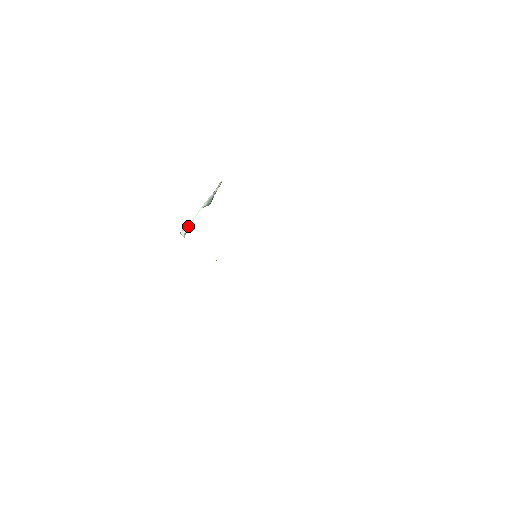
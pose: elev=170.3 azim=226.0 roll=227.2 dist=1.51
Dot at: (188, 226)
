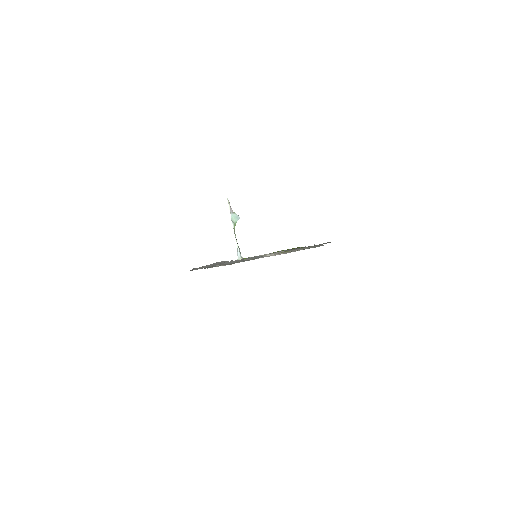
Dot at: (237, 250)
